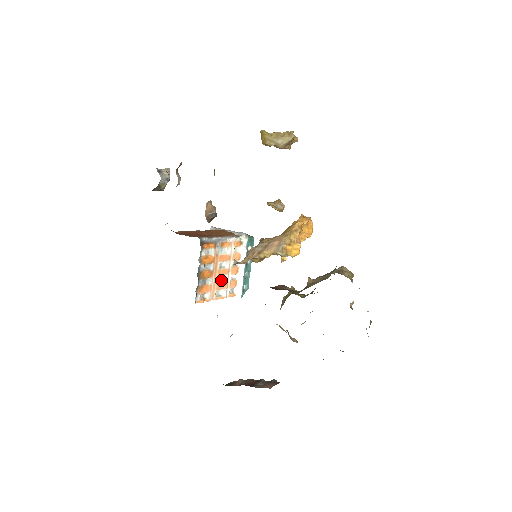
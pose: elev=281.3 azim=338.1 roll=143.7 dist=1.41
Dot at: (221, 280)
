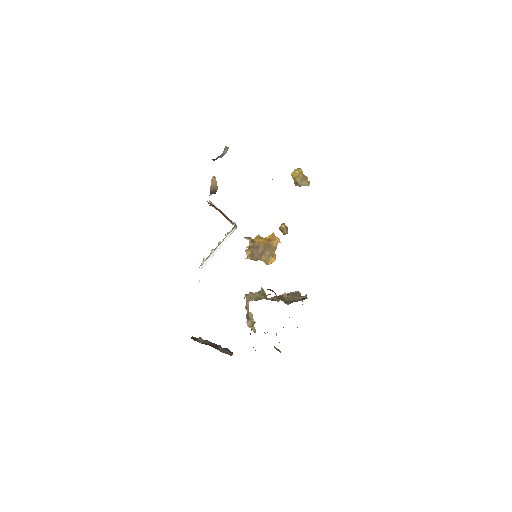
Dot at: occluded
